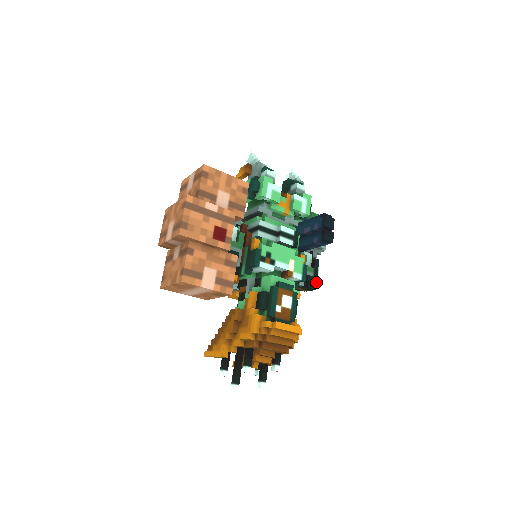
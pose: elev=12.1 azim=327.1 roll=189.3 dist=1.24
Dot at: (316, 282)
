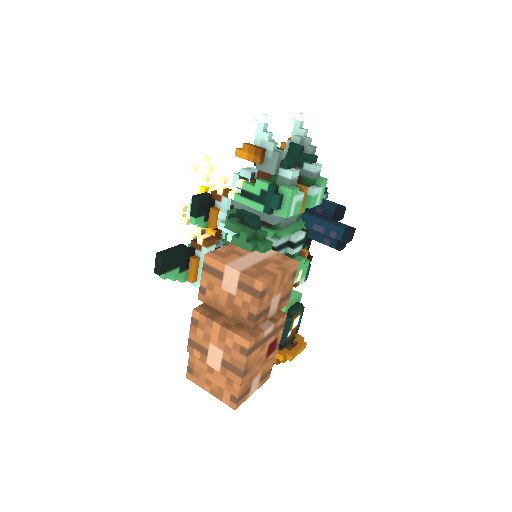
Dot at: (309, 262)
